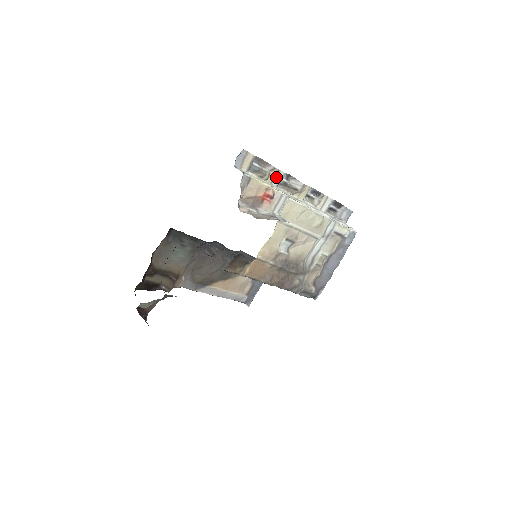
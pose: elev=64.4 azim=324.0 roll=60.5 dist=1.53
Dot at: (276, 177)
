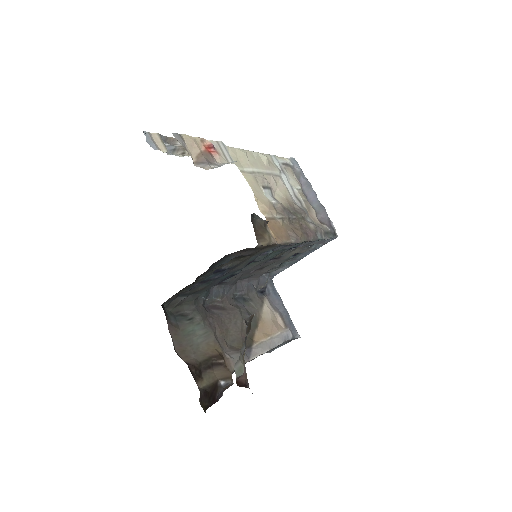
Dot at: occluded
